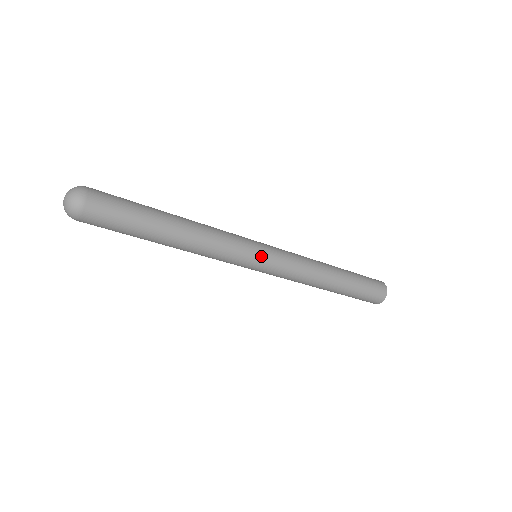
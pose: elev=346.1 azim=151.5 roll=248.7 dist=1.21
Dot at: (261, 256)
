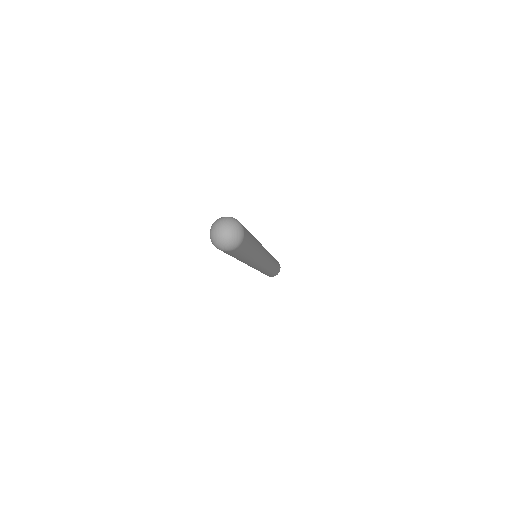
Dot at: (267, 254)
